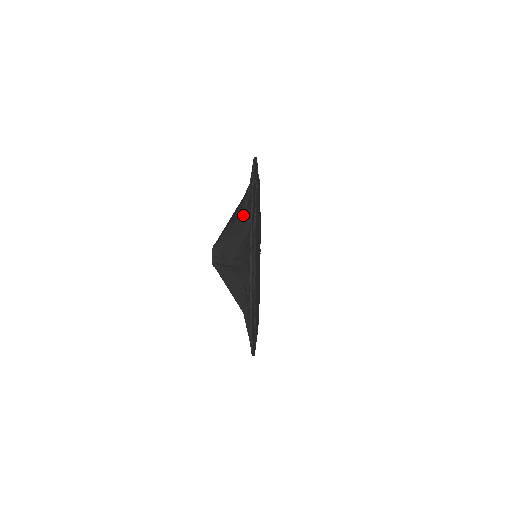
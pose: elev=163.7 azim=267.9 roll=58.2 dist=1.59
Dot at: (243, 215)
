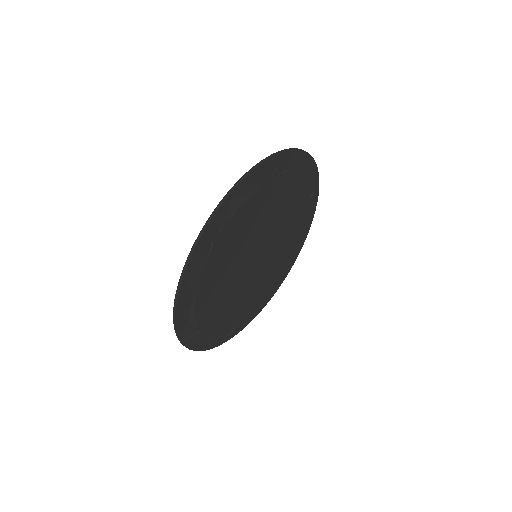
Dot at: occluded
